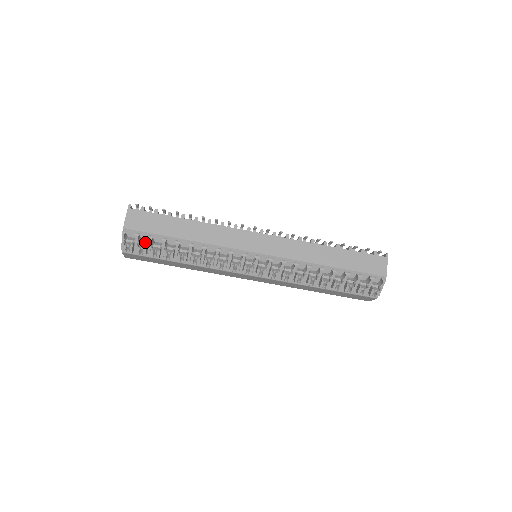
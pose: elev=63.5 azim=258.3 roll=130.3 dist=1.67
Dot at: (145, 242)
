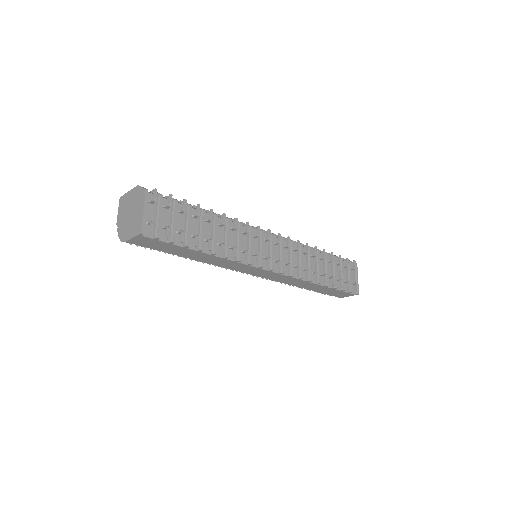
Dot at: occluded
